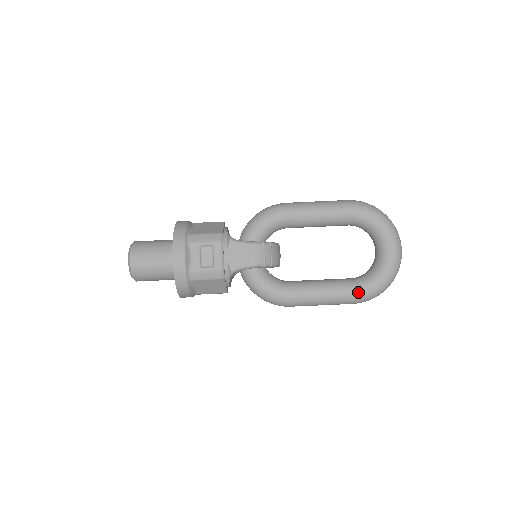
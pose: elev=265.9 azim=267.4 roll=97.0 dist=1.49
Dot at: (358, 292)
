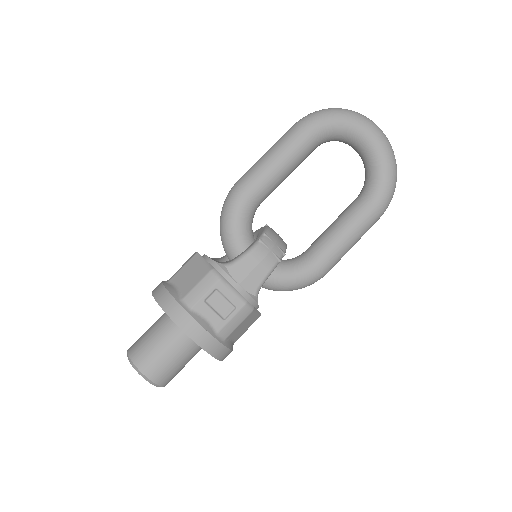
Dot at: (378, 205)
